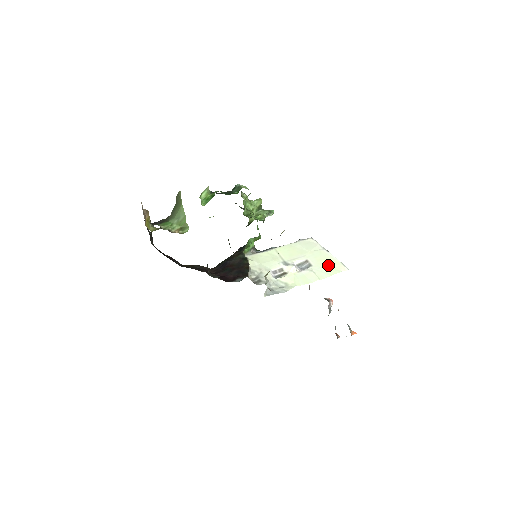
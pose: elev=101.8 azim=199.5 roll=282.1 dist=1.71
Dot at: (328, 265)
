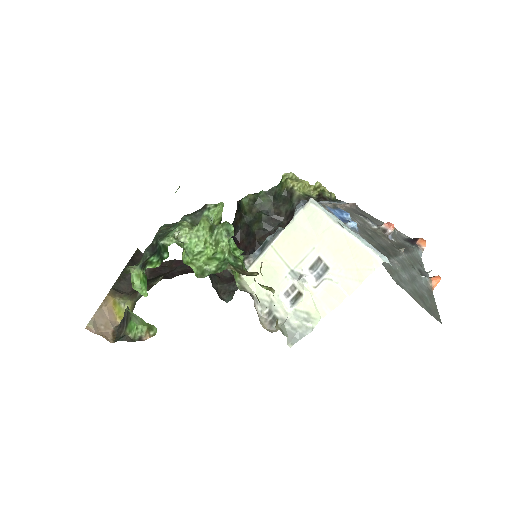
Dot at: (351, 261)
